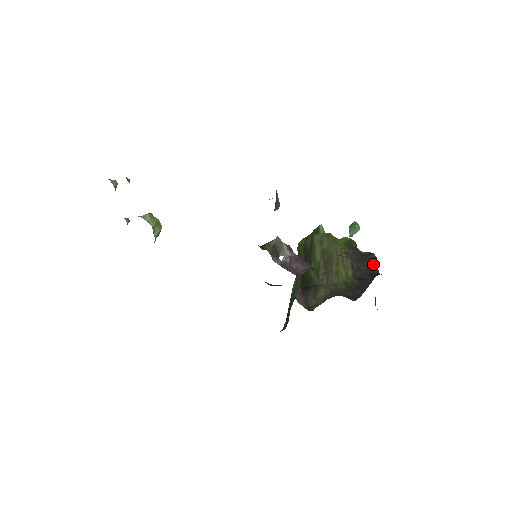
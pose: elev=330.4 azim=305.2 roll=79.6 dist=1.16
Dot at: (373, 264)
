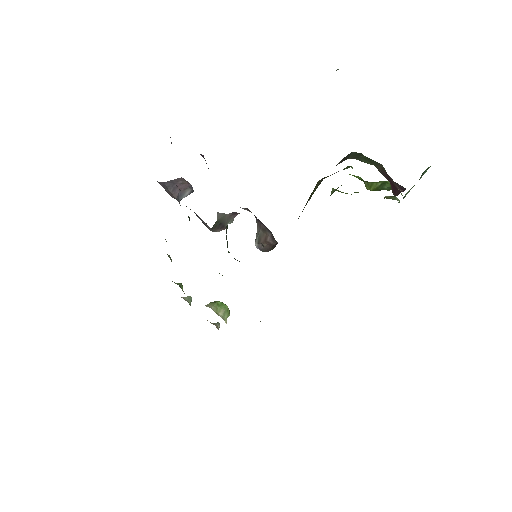
Dot at: (345, 159)
